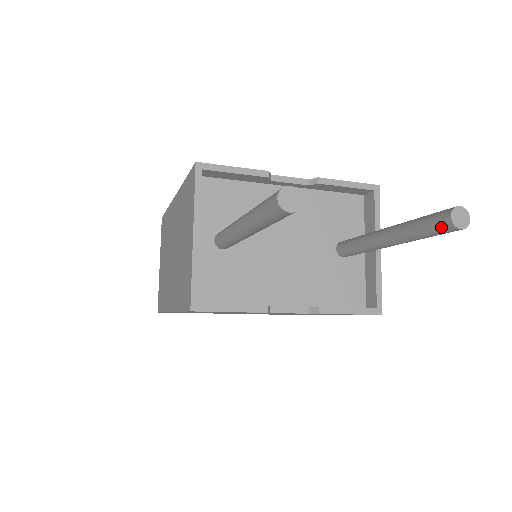
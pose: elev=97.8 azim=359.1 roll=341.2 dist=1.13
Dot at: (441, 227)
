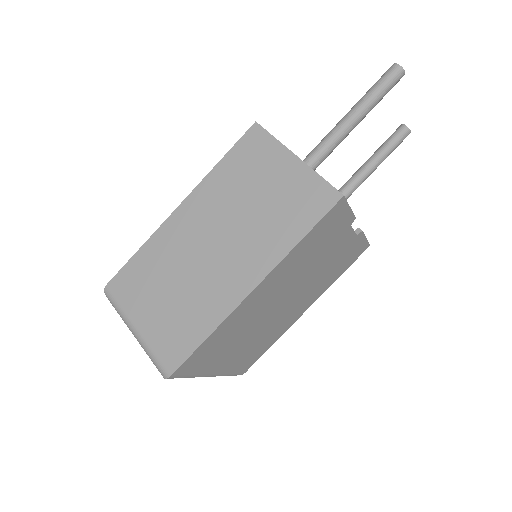
Dot at: (402, 135)
